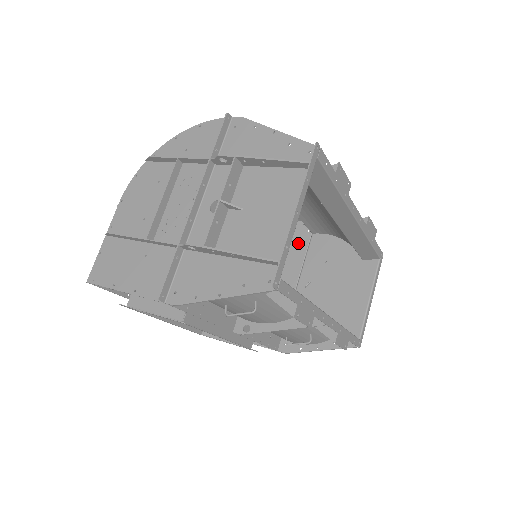
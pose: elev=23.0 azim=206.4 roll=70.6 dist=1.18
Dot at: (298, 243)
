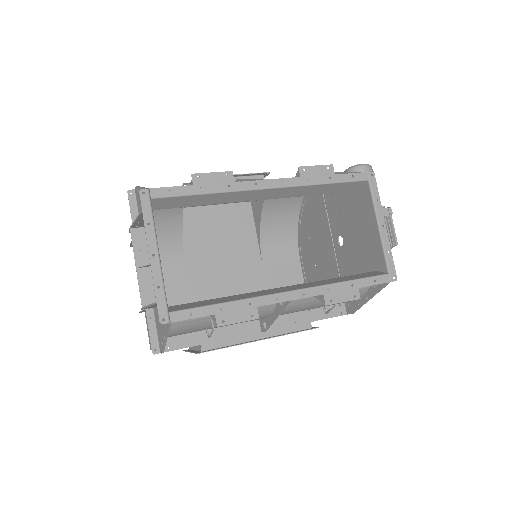
Dot at: (318, 205)
